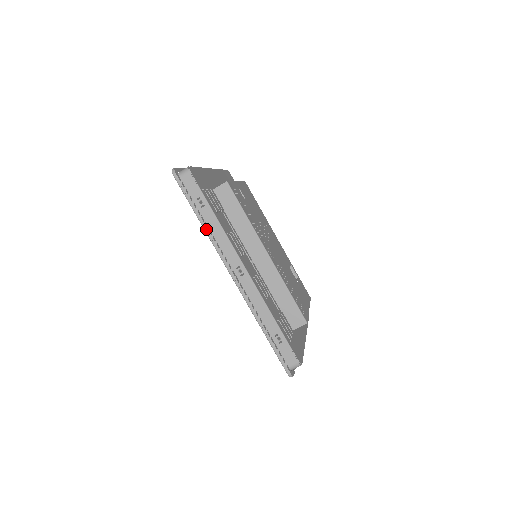
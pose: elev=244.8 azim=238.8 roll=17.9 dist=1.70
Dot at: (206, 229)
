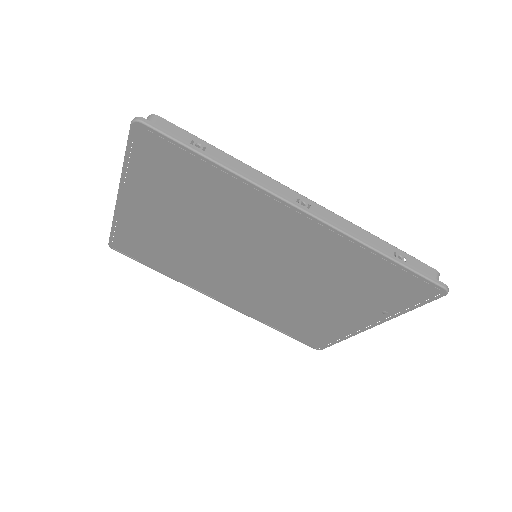
Dot at: (232, 169)
